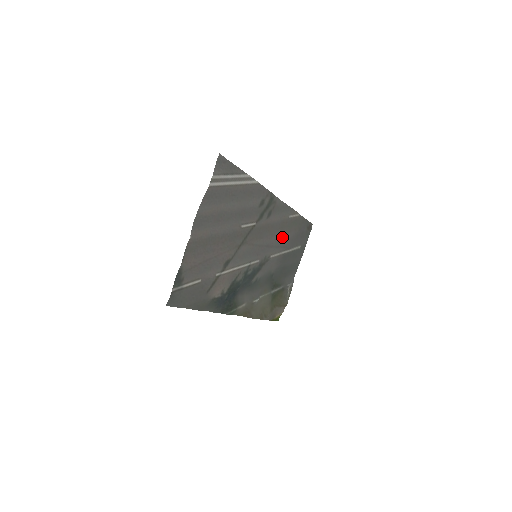
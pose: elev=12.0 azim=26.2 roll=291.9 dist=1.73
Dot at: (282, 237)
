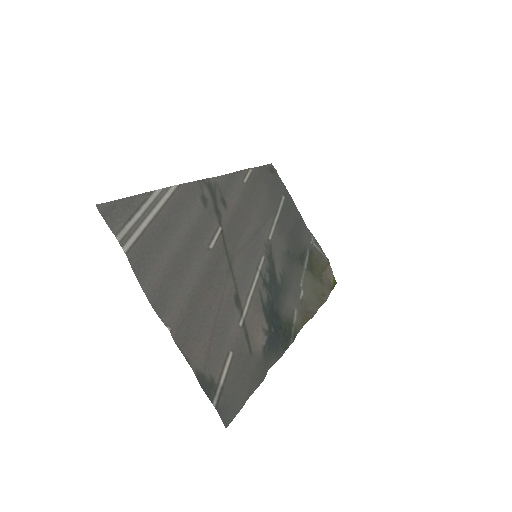
Dot at: (259, 208)
